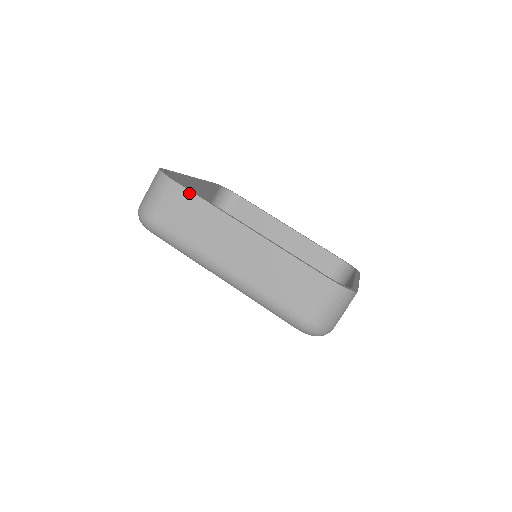
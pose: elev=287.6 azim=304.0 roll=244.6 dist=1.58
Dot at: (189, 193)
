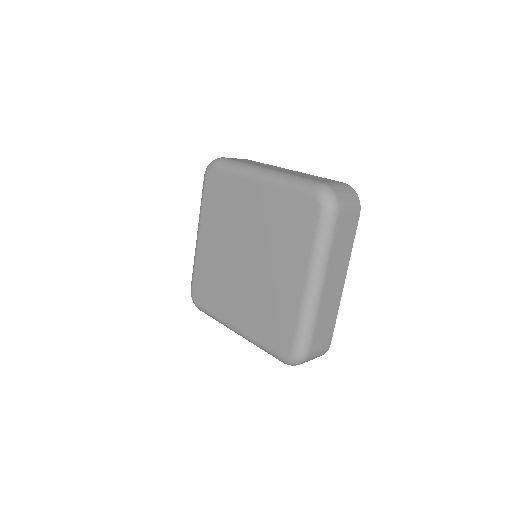
Dot at: (255, 161)
